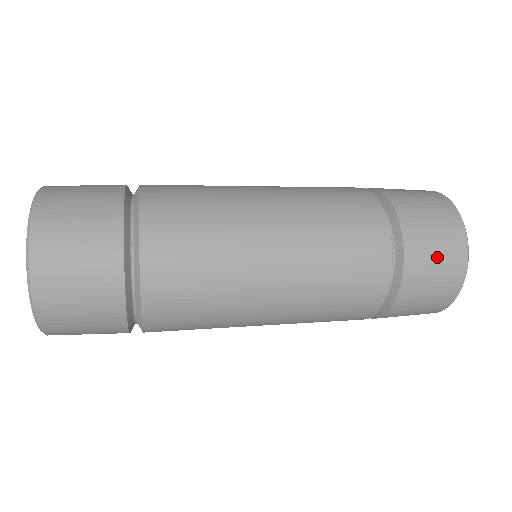
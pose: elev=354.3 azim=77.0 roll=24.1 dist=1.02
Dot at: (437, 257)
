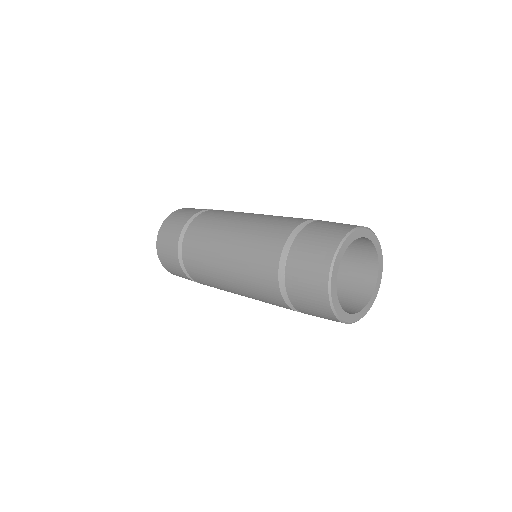
Dot at: (317, 241)
